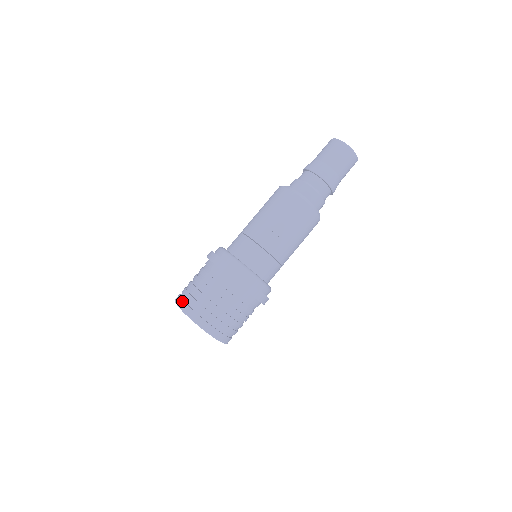
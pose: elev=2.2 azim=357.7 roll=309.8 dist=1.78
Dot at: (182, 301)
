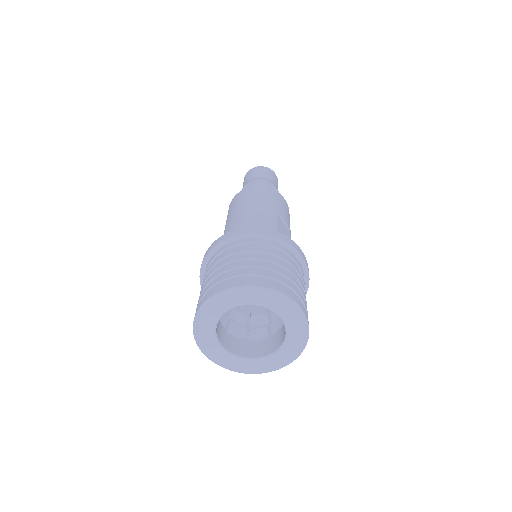
Dot at: (255, 279)
